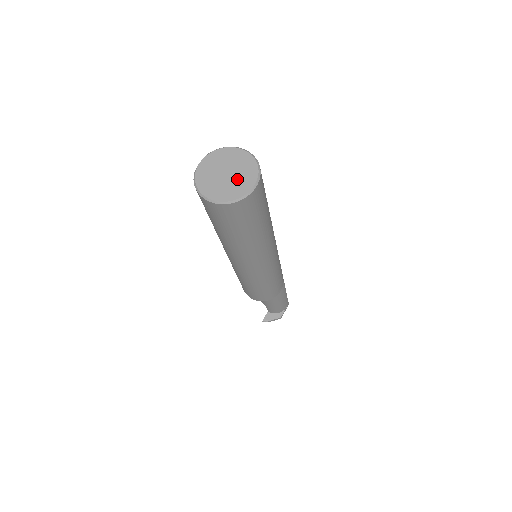
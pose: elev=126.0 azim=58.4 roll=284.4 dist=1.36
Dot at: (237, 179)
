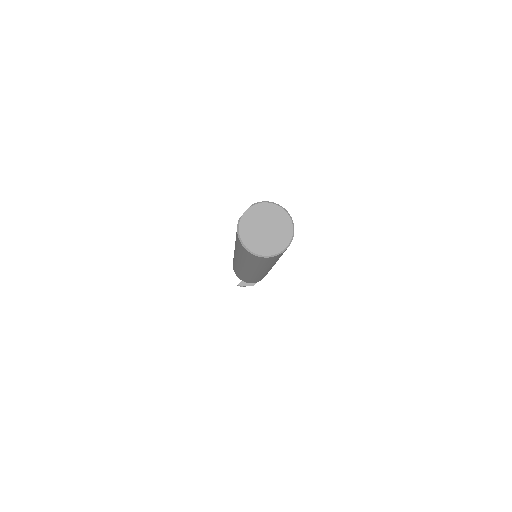
Dot at: (274, 236)
